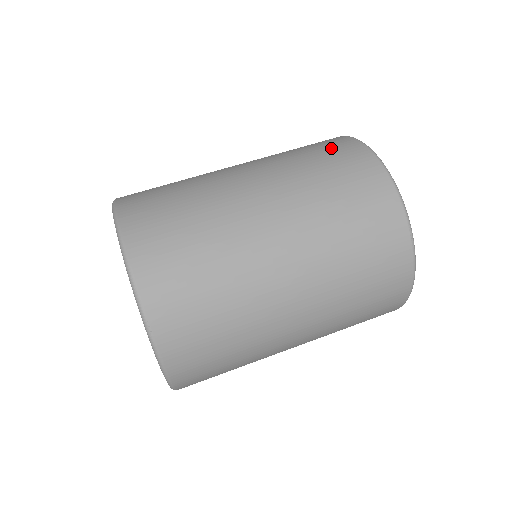
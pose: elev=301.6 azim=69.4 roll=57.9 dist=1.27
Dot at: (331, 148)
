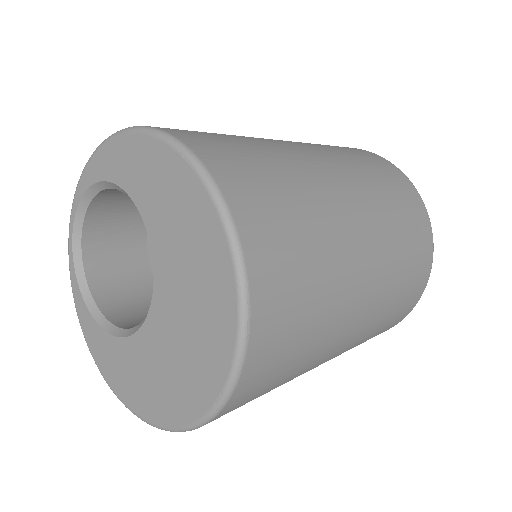
Dot at: (366, 155)
